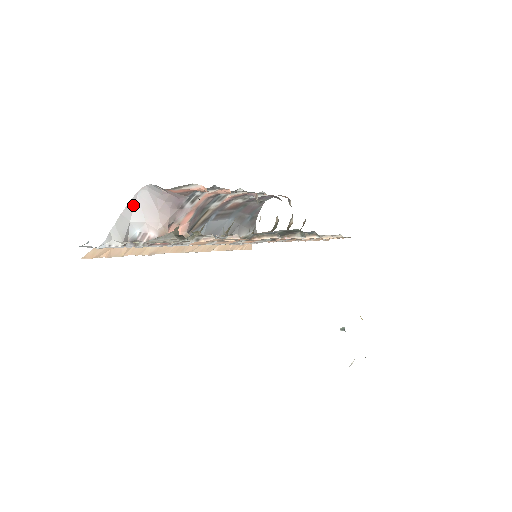
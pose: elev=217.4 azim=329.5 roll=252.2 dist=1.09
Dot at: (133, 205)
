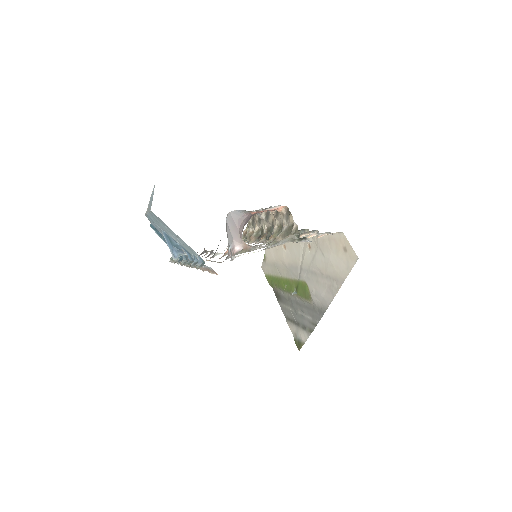
Dot at: (227, 228)
